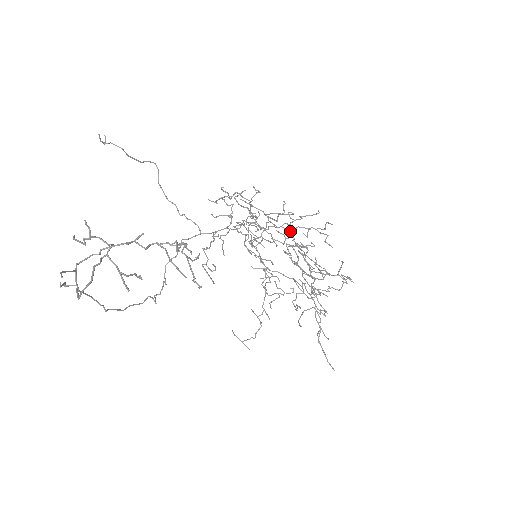
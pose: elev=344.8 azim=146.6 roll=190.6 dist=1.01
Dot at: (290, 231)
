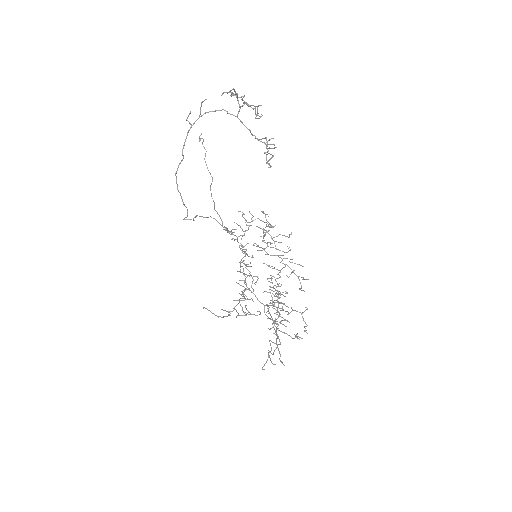
Dot at: occluded
